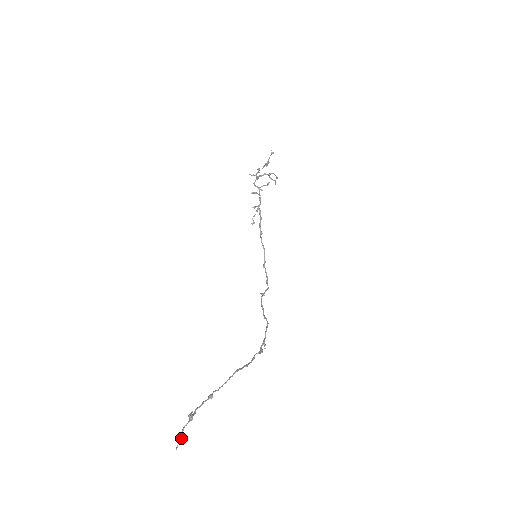
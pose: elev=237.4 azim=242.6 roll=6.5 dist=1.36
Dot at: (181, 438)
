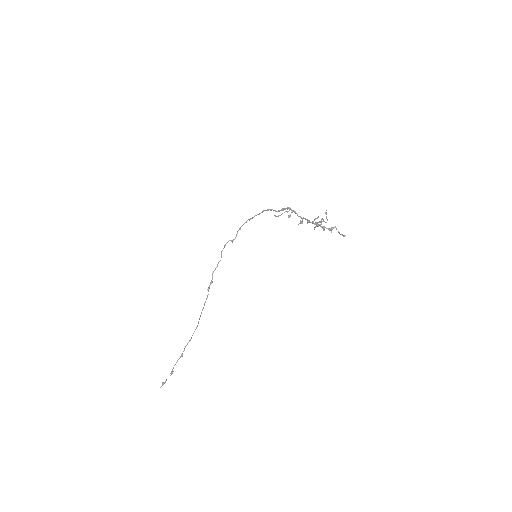
Dot at: occluded
